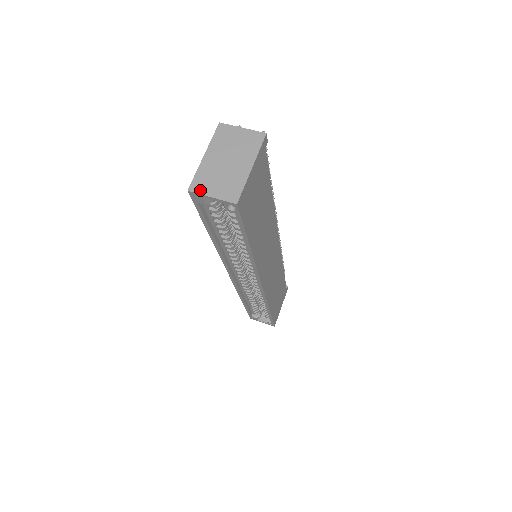
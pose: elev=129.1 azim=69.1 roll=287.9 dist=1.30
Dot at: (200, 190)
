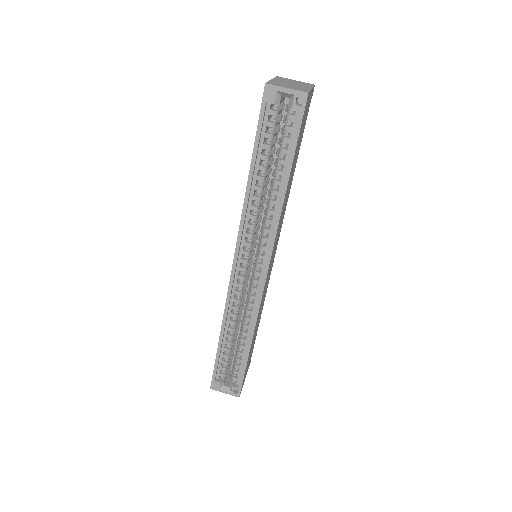
Dot at: (276, 85)
